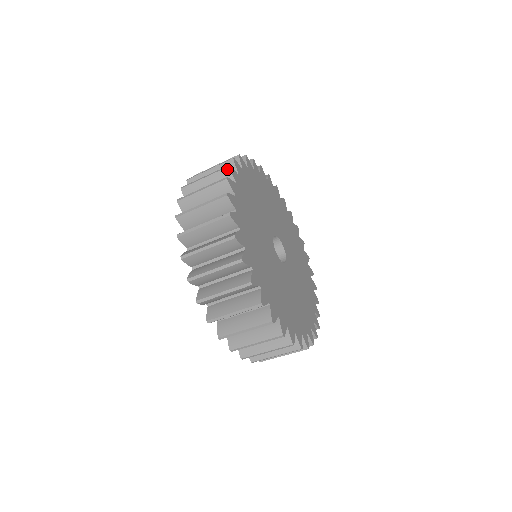
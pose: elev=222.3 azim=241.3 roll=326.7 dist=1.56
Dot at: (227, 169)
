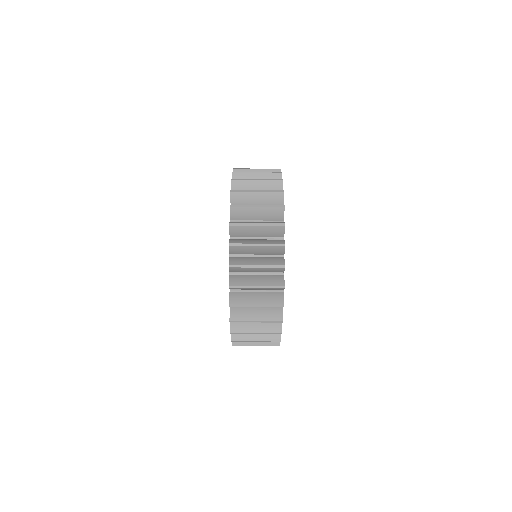
Dot at: occluded
